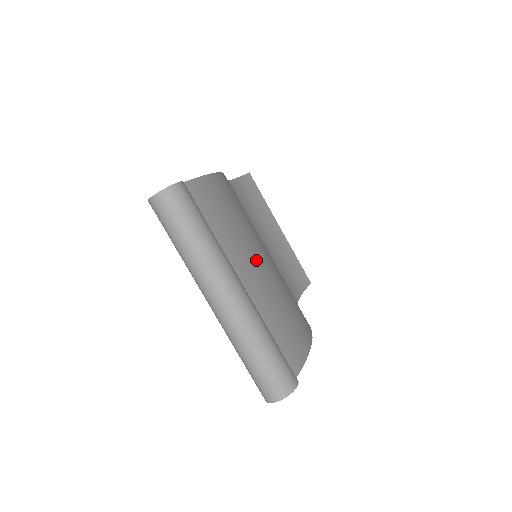
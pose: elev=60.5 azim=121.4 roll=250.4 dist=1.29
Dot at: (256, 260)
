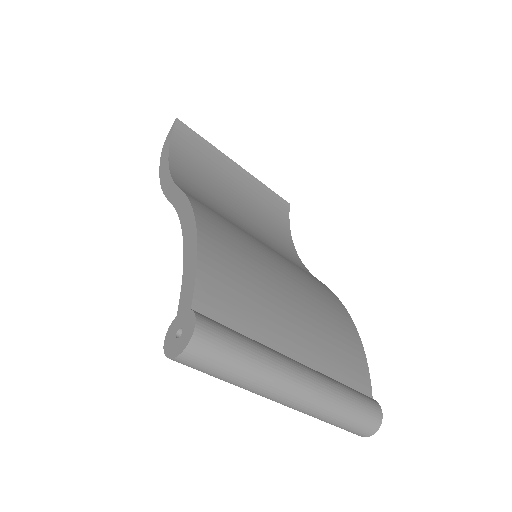
Dot at: (287, 306)
